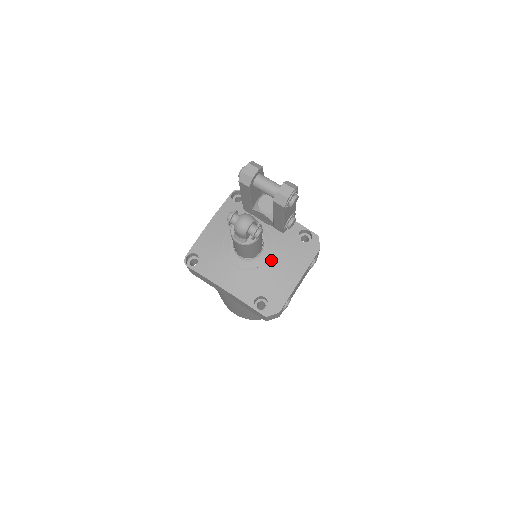
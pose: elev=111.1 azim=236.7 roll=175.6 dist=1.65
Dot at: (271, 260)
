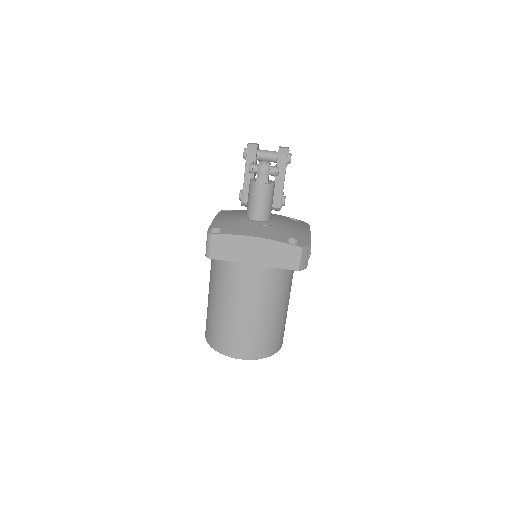
Dot at: (282, 222)
